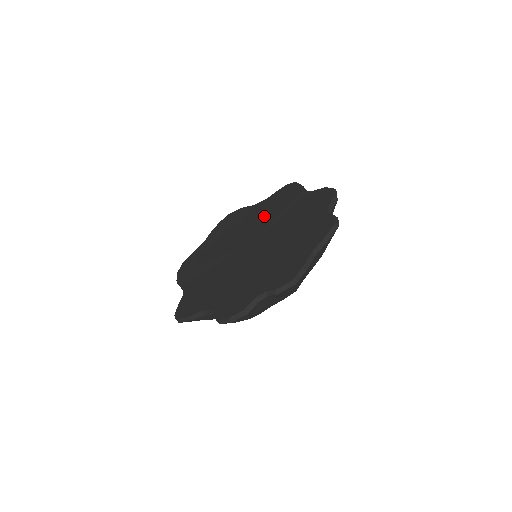
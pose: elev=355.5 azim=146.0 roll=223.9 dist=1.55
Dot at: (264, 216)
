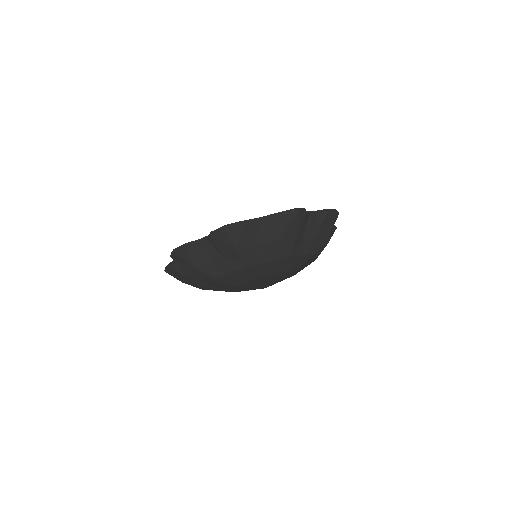
Dot at: occluded
